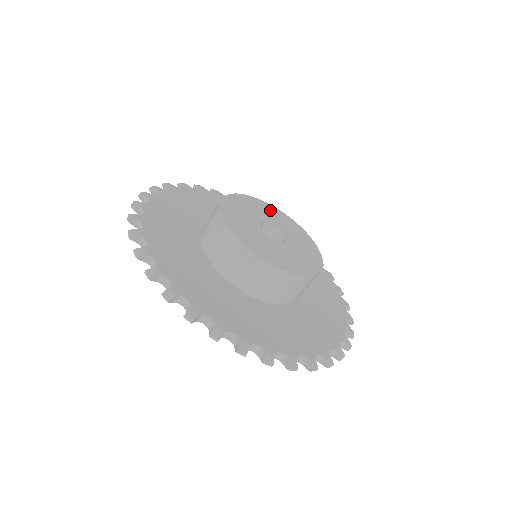
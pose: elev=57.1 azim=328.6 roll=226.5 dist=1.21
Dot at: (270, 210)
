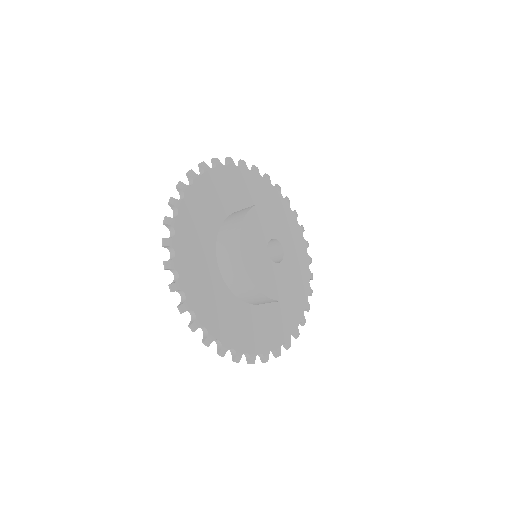
Dot at: (267, 214)
